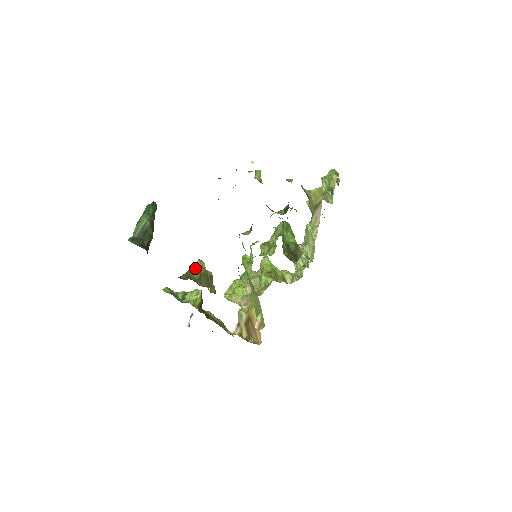
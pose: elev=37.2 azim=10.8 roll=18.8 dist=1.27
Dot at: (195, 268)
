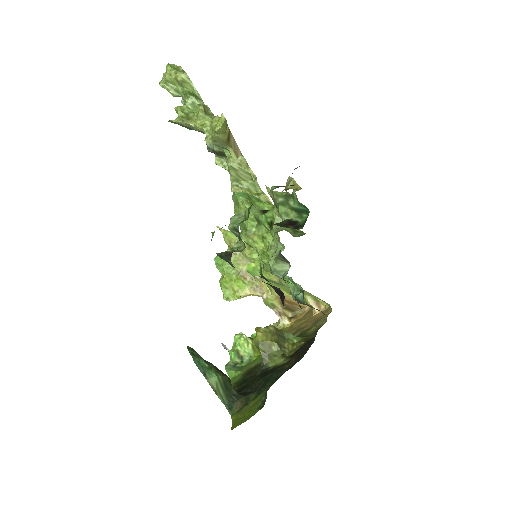
Dot at: (262, 342)
